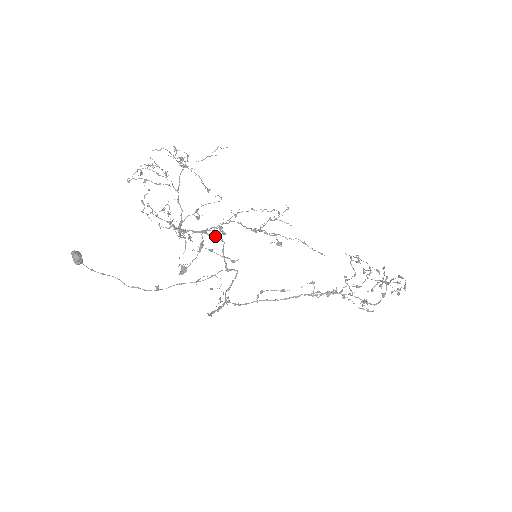
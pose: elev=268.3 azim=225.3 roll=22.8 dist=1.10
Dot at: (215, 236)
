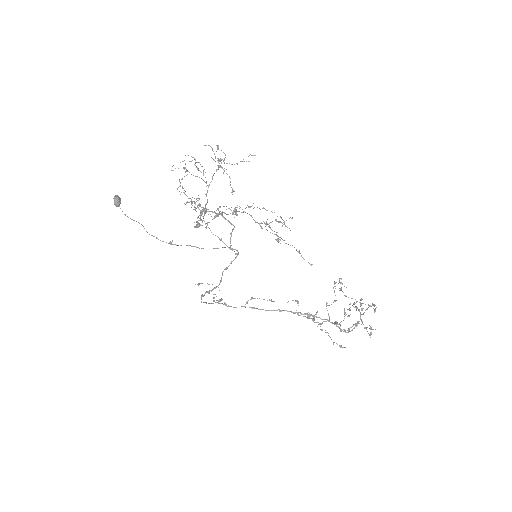
Dot at: occluded
